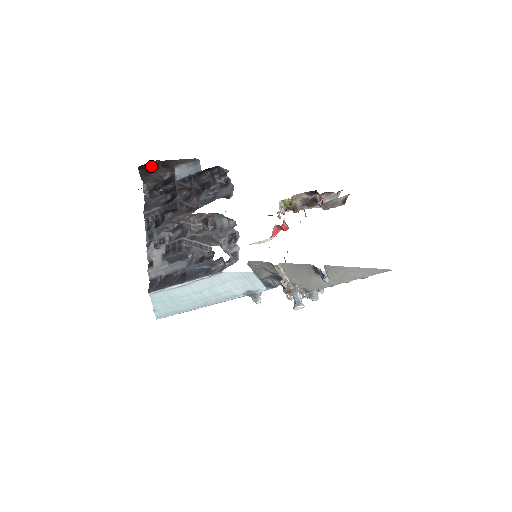
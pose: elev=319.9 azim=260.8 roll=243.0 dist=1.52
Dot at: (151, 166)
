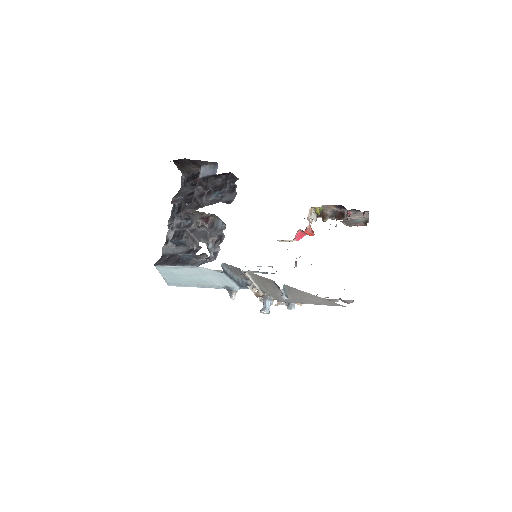
Dot at: (183, 162)
